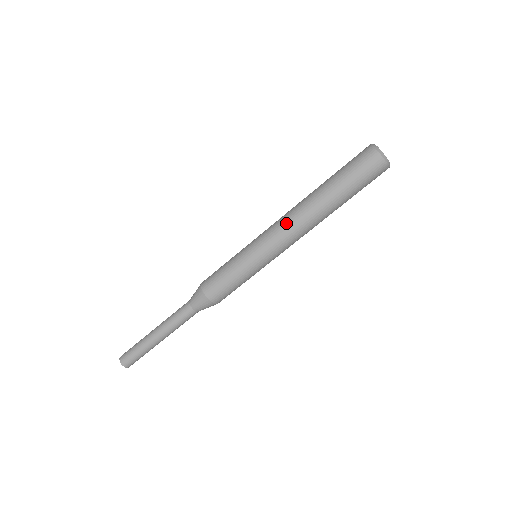
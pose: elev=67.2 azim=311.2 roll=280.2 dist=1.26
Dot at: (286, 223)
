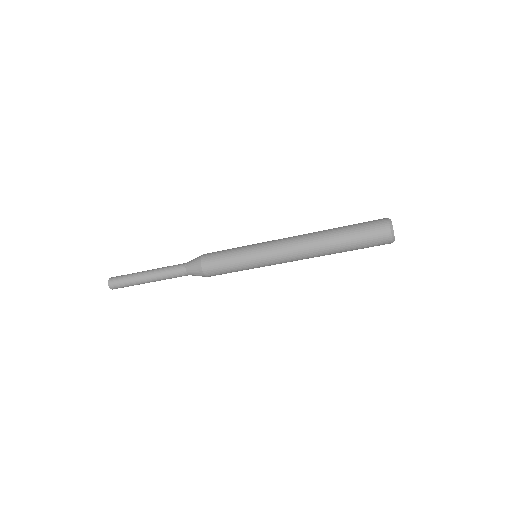
Dot at: (294, 252)
